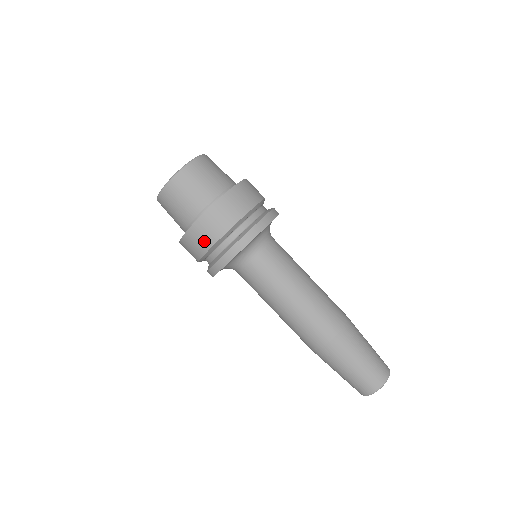
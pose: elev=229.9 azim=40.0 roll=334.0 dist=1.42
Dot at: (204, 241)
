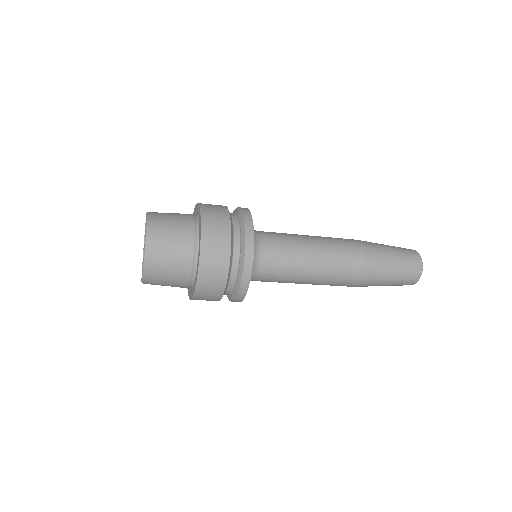
Dot at: (218, 274)
